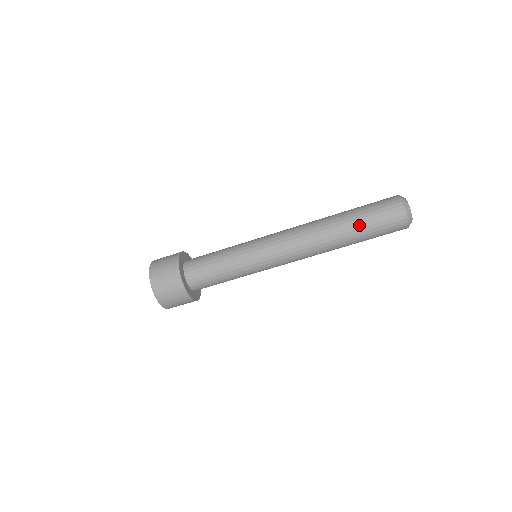
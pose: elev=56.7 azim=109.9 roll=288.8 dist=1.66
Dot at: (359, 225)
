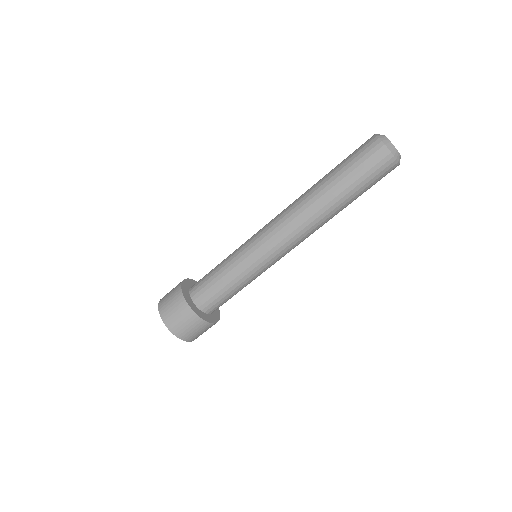
Dot at: (337, 174)
